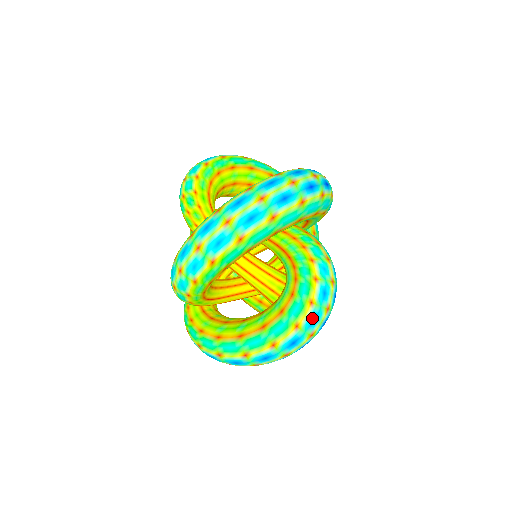
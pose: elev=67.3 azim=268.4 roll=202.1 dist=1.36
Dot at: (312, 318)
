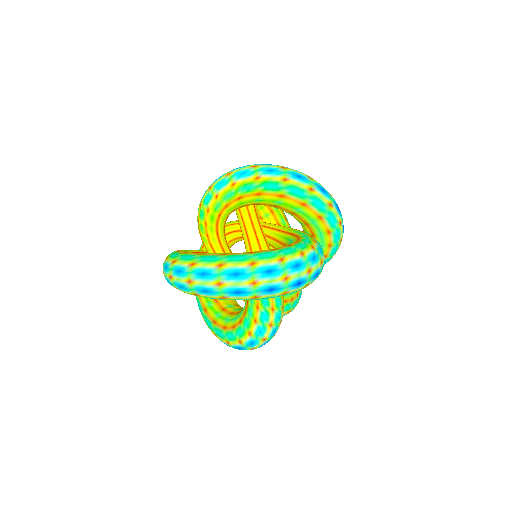
Dot at: (296, 263)
